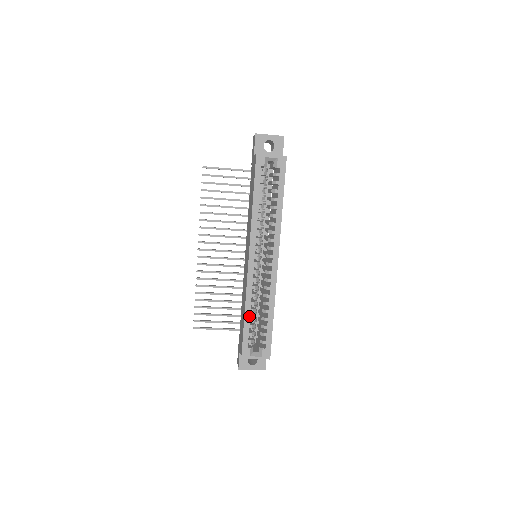
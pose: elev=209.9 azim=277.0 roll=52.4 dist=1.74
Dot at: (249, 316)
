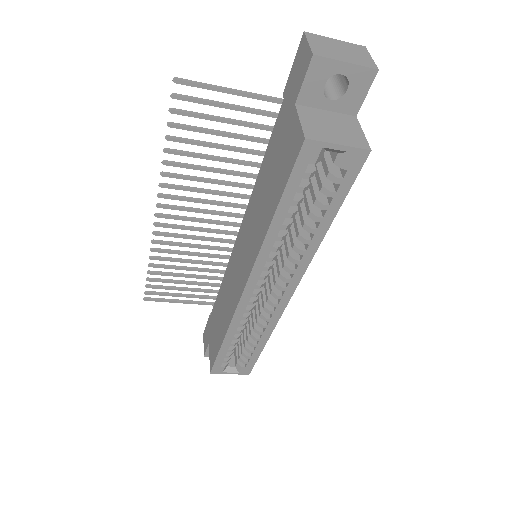
Dot at: (229, 343)
